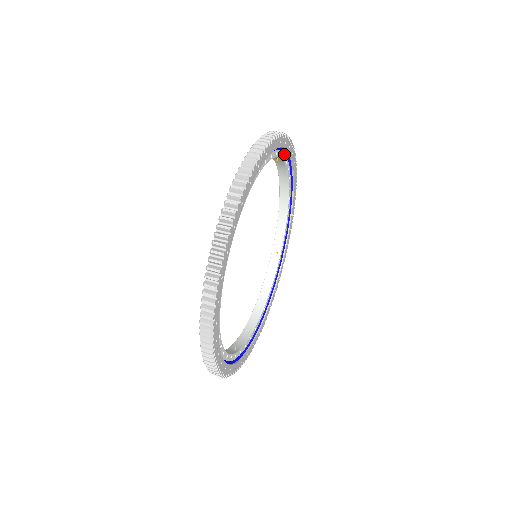
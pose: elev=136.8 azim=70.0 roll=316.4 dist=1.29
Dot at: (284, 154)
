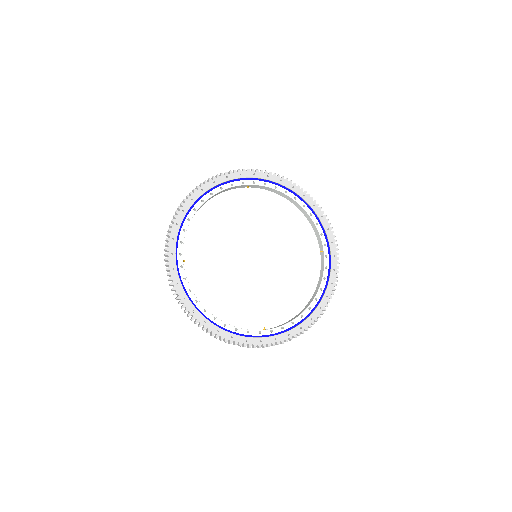
Dot at: (328, 256)
